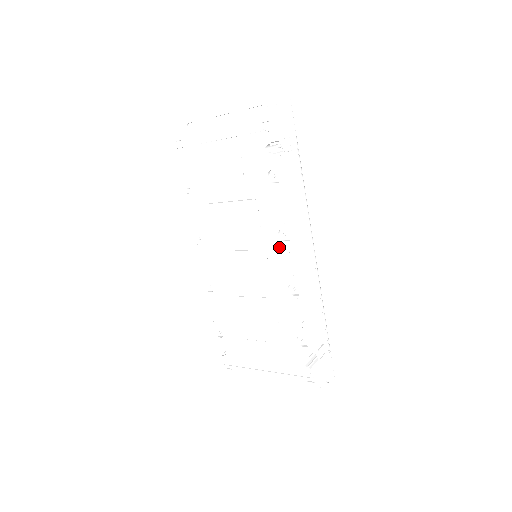
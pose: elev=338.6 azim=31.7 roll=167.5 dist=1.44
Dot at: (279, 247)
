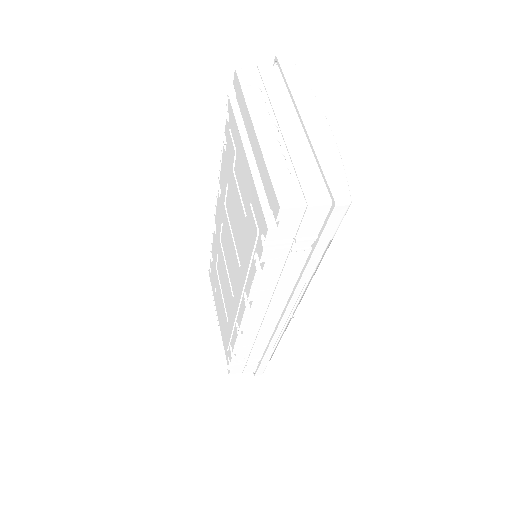
Dot at: (242, 298)
